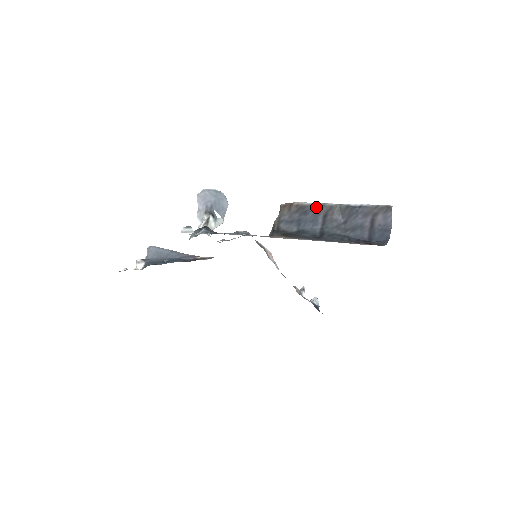
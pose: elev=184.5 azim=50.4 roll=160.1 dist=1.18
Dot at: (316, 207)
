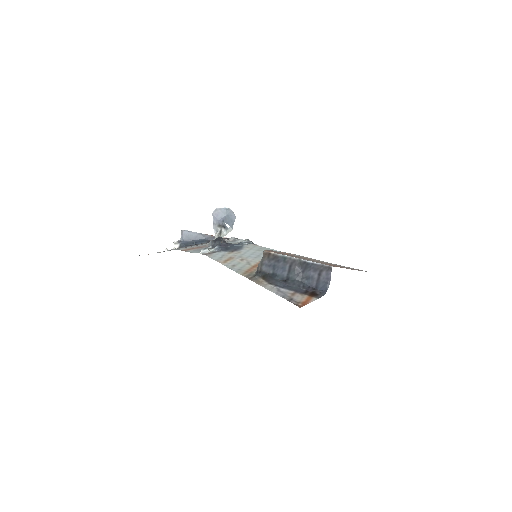
Dot at: (285, 259)
